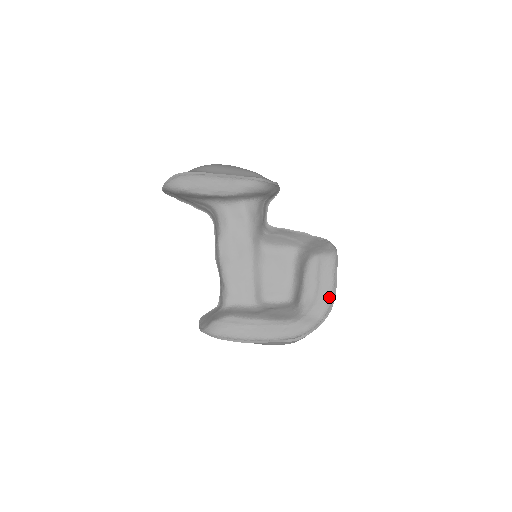
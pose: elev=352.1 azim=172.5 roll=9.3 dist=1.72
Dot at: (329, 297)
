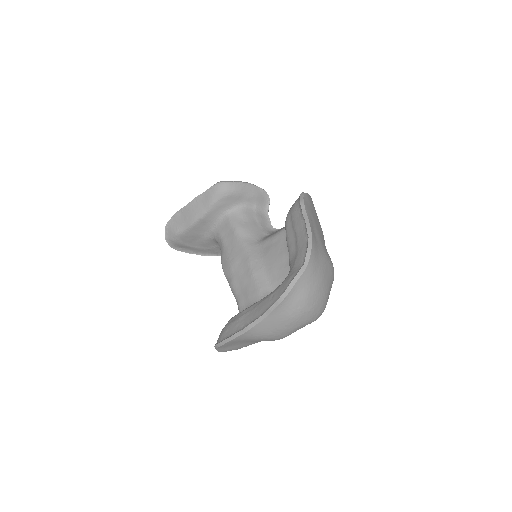
Dot at: (305, 239)
